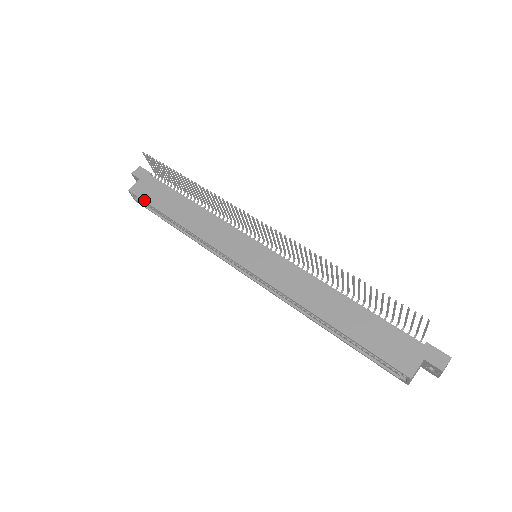
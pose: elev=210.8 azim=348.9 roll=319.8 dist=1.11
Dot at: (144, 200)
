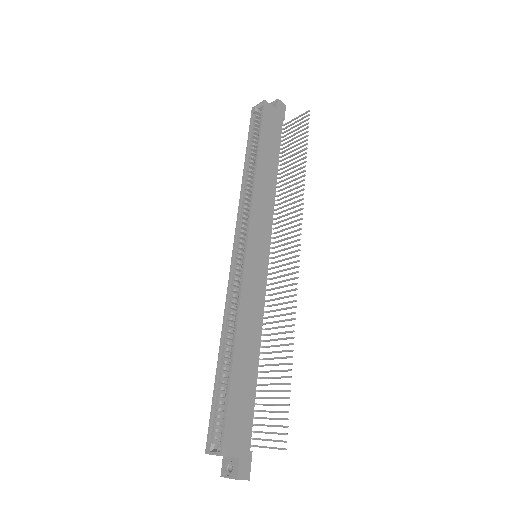
Dot at: (263, 121)
